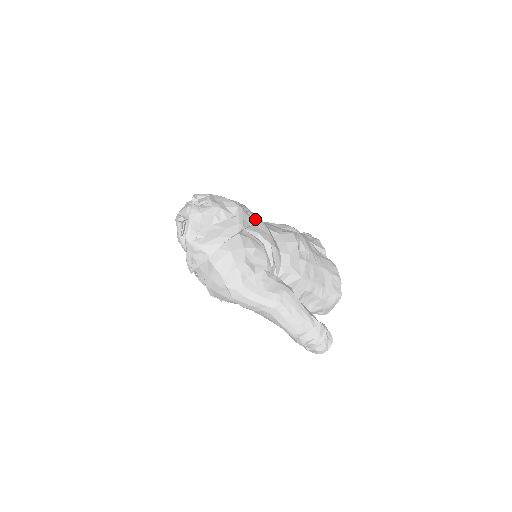
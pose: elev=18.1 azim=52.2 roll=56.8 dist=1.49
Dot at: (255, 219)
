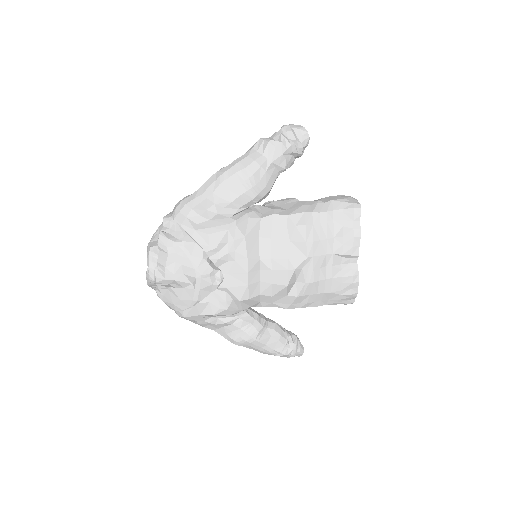
Dot at: (234, 261)
